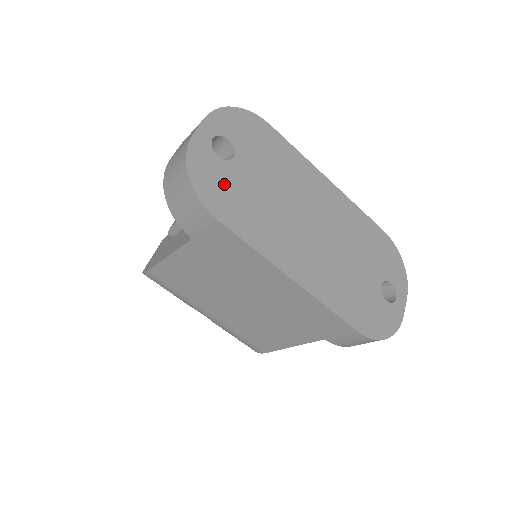
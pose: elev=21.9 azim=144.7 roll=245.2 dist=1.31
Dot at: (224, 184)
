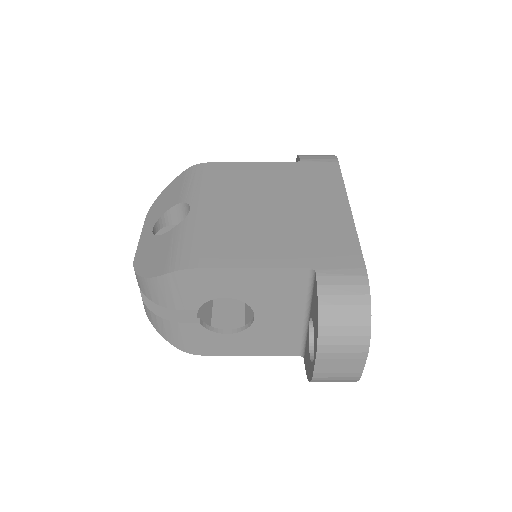
Dot at: occluded
